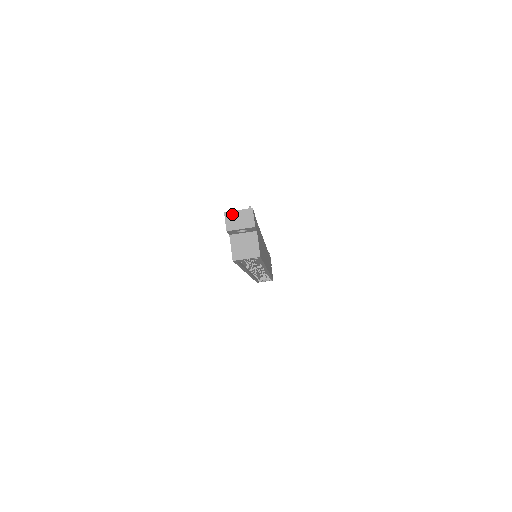
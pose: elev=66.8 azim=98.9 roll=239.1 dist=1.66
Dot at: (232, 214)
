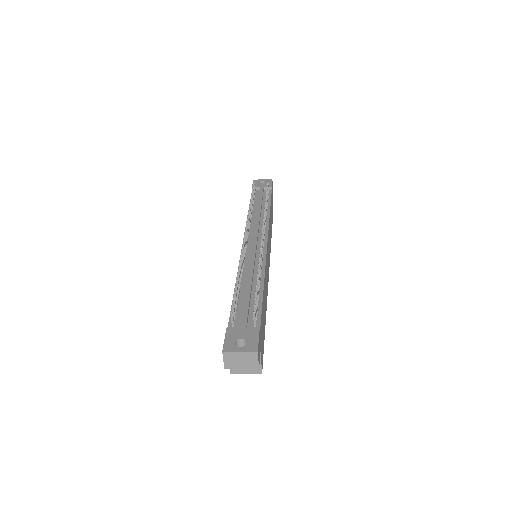
Dot at: (232, 355)
